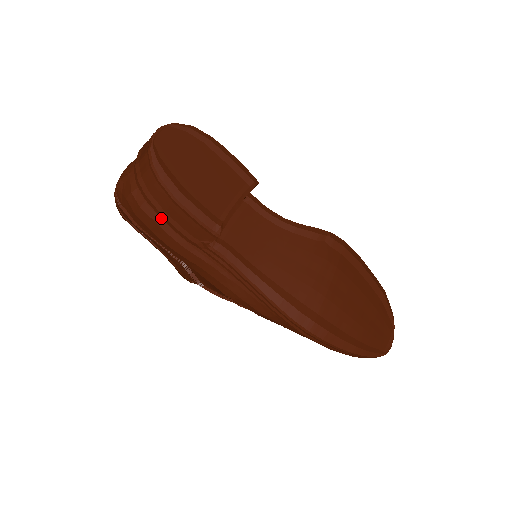
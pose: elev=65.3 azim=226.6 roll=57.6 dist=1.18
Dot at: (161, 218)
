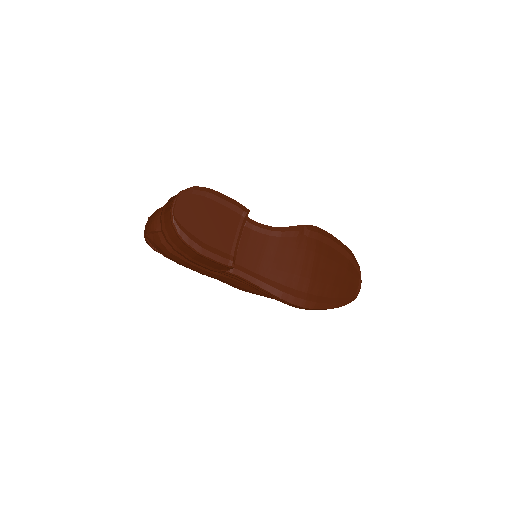
Dot at: occluded
